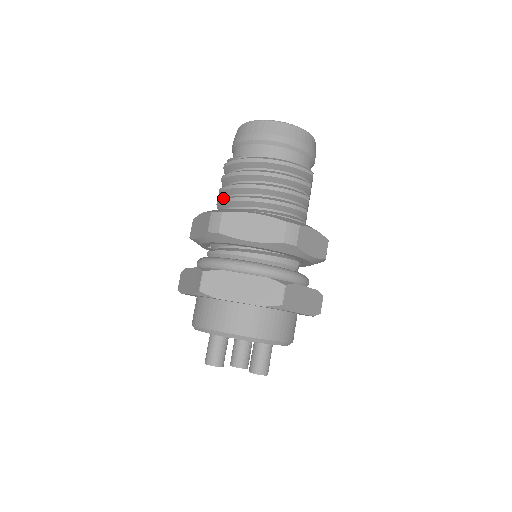
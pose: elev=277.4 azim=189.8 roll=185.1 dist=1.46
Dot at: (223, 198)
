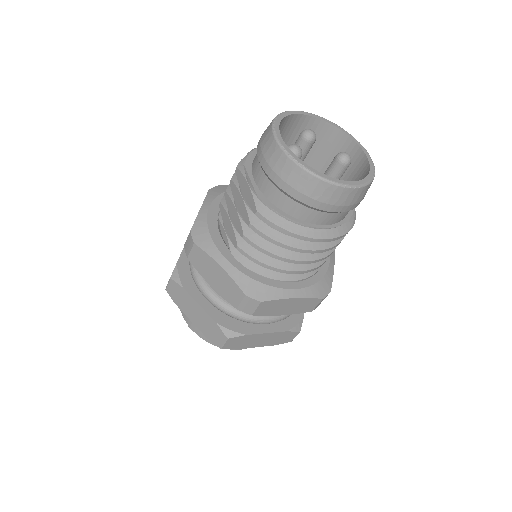
Dot at: occluded
